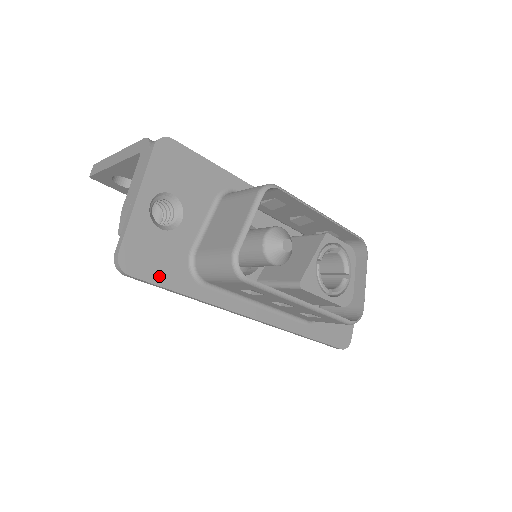
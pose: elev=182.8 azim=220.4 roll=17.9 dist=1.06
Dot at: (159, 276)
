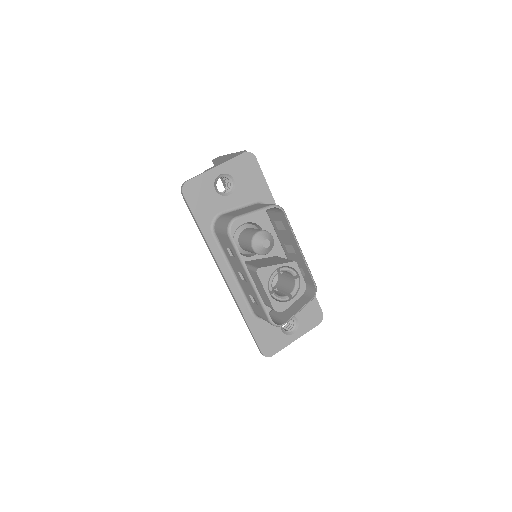
Dot at: (196, 208)
